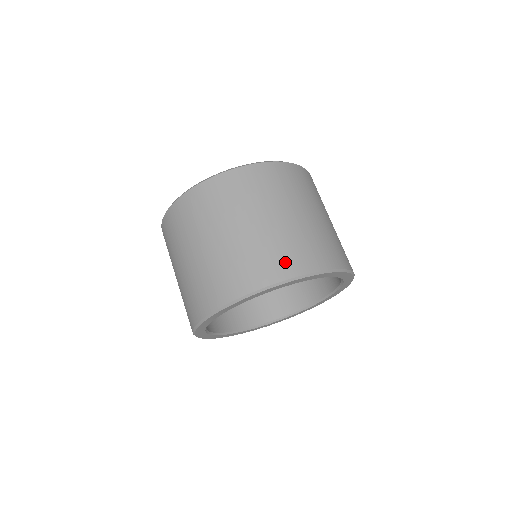
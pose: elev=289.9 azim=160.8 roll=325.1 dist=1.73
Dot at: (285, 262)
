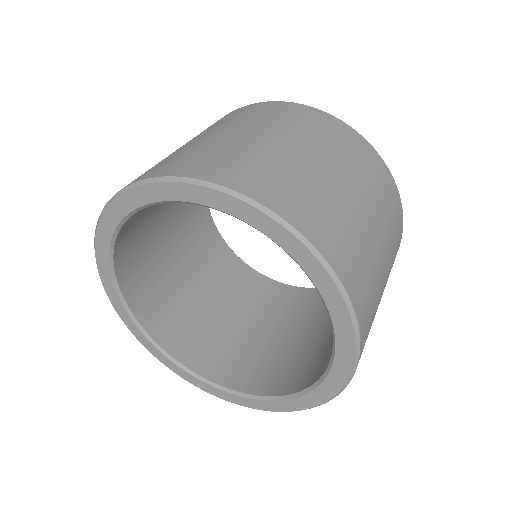
Dot at: (228, 169)
